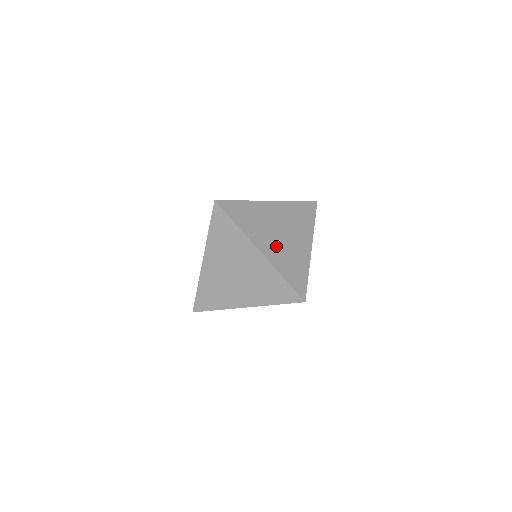
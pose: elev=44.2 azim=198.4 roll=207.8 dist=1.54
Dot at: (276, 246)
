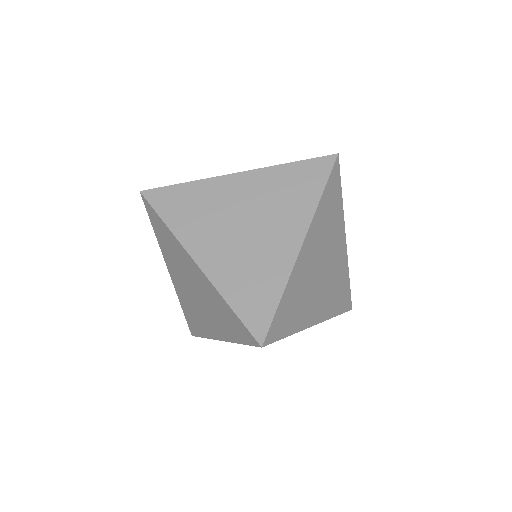
Dot at: occluded
